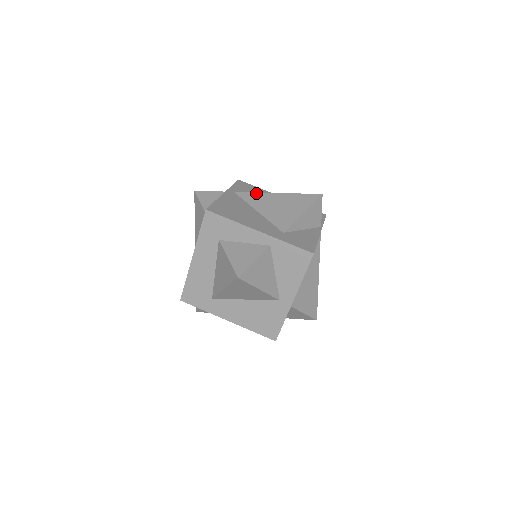
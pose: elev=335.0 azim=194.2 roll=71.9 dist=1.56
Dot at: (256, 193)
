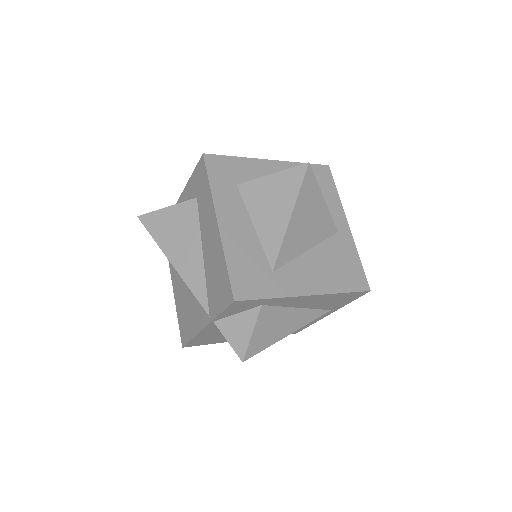
Dot at: occluded
